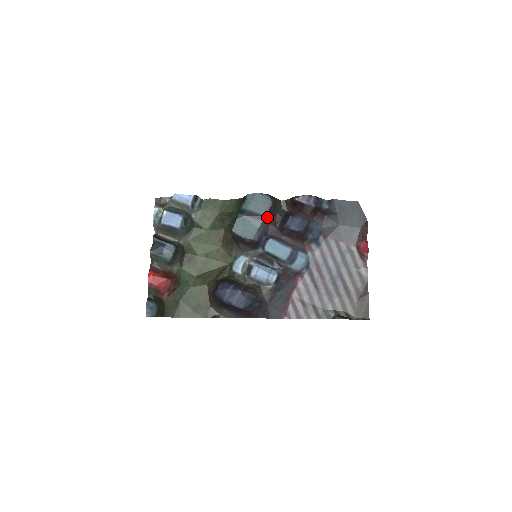
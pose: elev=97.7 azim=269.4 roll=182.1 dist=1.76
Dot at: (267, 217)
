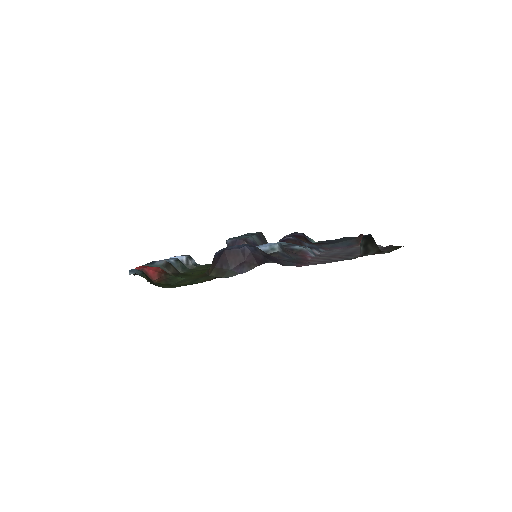
Dot at: (259, 237)
